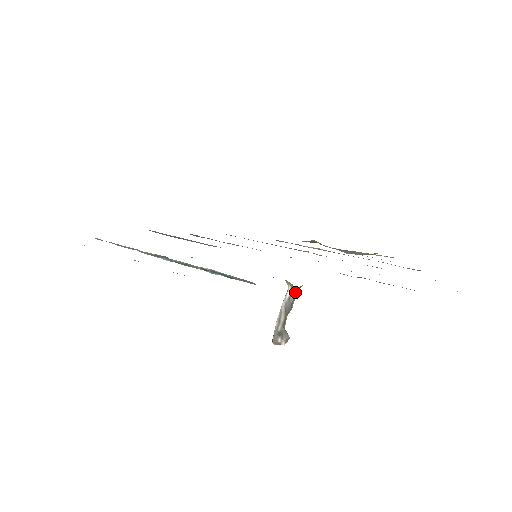
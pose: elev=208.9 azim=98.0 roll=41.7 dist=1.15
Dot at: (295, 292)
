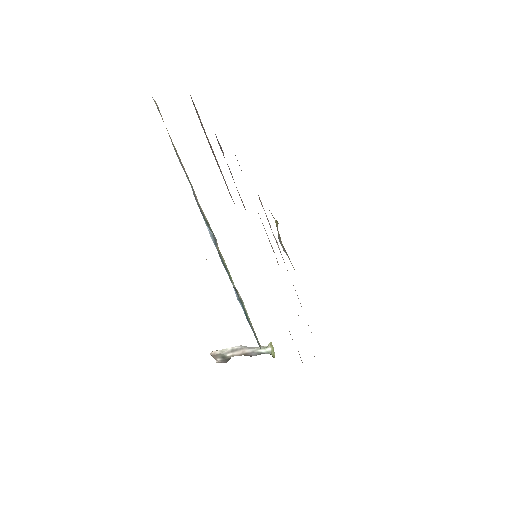
Dot at: (267, 353)
